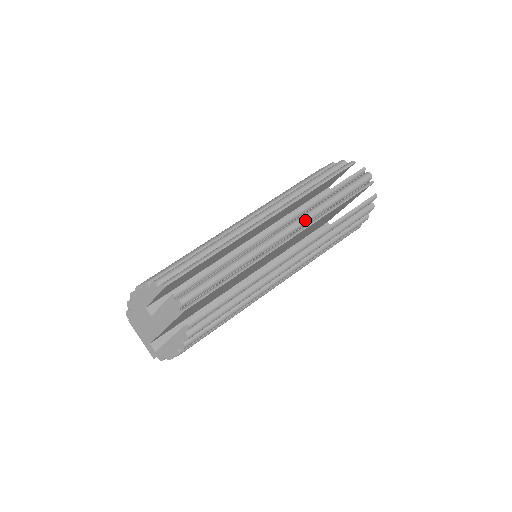
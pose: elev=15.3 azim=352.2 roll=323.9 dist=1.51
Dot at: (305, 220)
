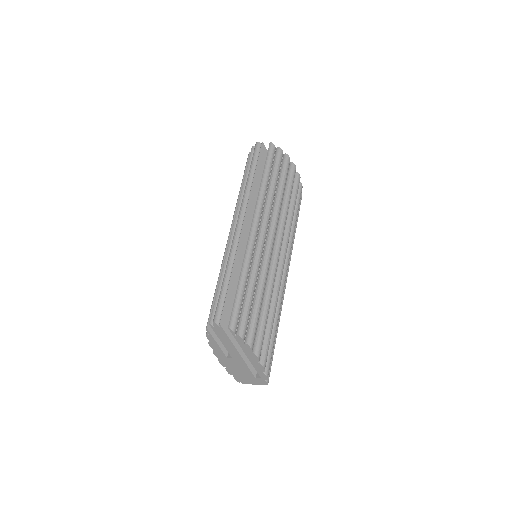
Dot at: (243, 204)
